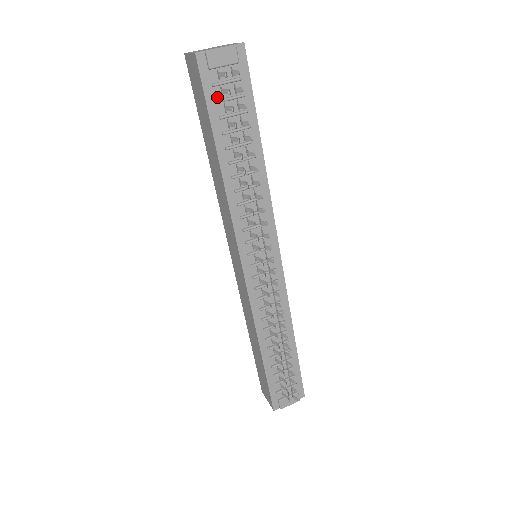
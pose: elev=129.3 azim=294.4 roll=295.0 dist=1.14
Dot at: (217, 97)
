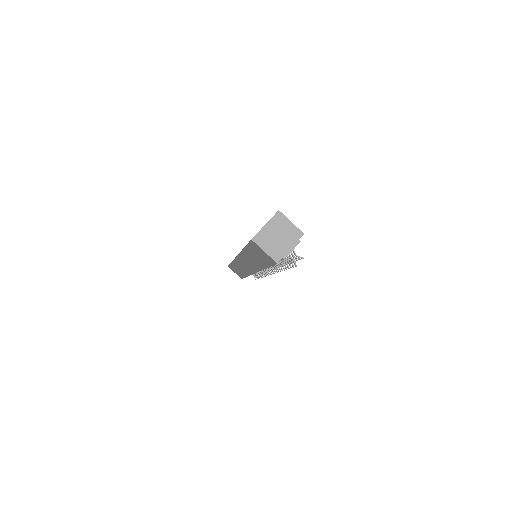
Dot at: occluded
